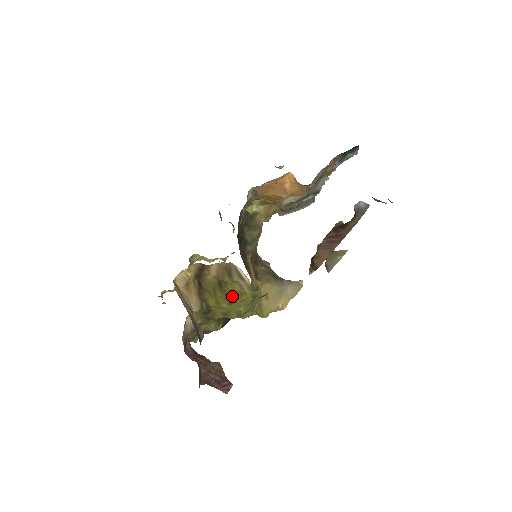
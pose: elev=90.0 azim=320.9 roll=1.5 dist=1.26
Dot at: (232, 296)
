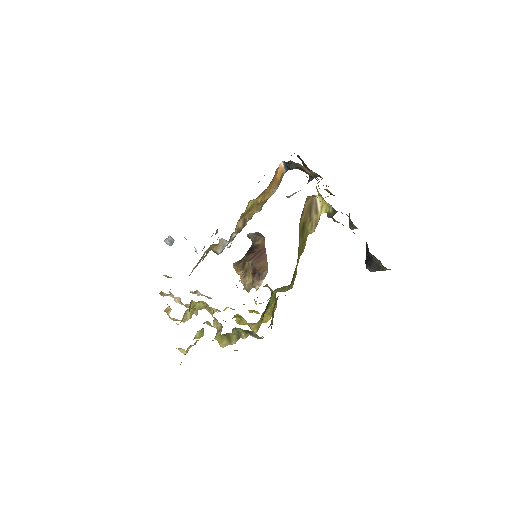
Dot at: (304, 243)
